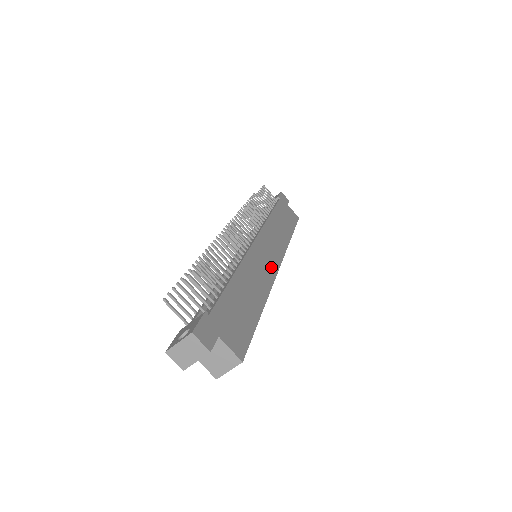
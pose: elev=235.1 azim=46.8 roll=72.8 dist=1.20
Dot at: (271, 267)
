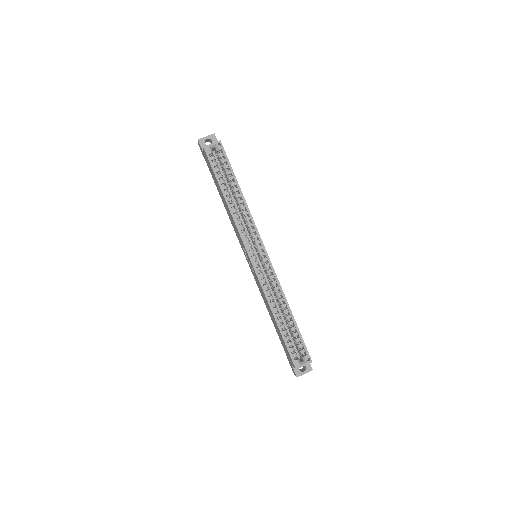
Dot at: occluded
